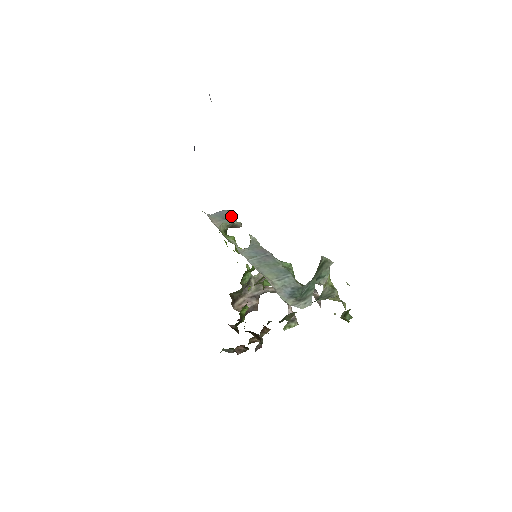
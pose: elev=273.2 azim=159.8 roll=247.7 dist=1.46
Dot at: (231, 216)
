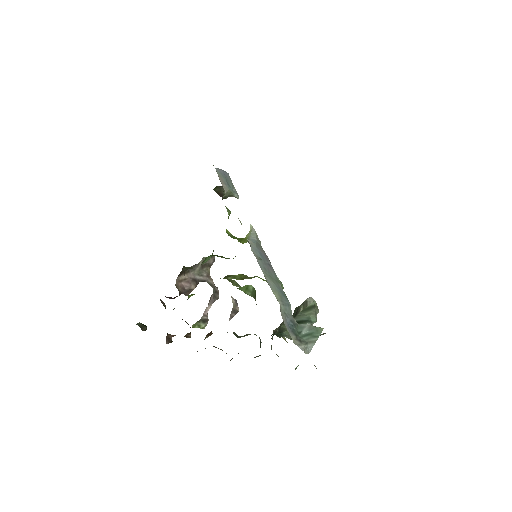
Dot at: occluded
